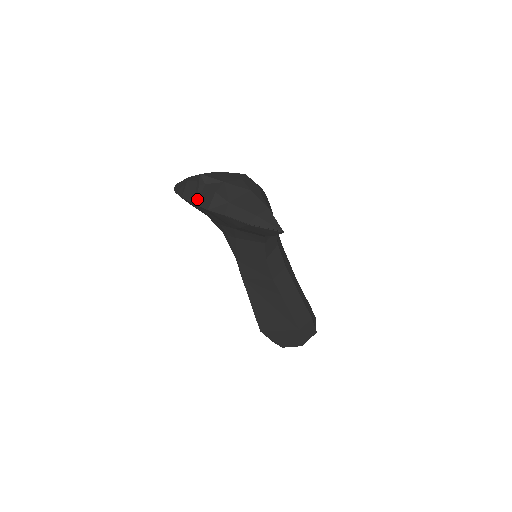
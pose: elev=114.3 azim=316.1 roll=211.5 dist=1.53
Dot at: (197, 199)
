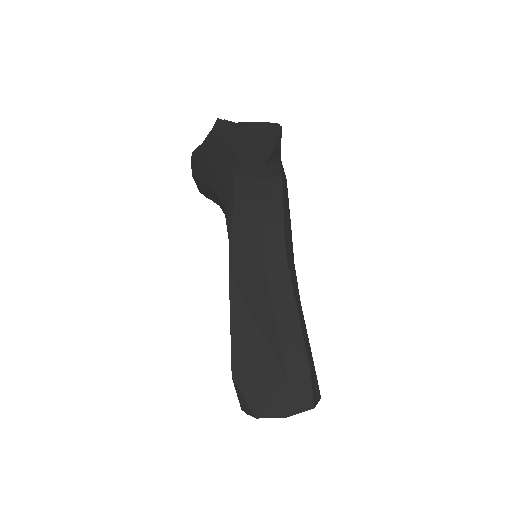
Dot at: occluded
